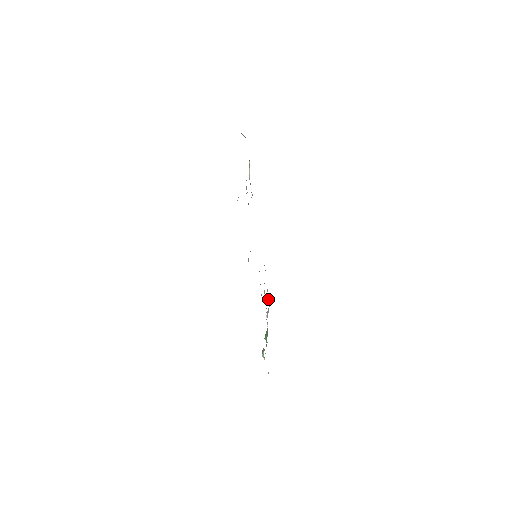
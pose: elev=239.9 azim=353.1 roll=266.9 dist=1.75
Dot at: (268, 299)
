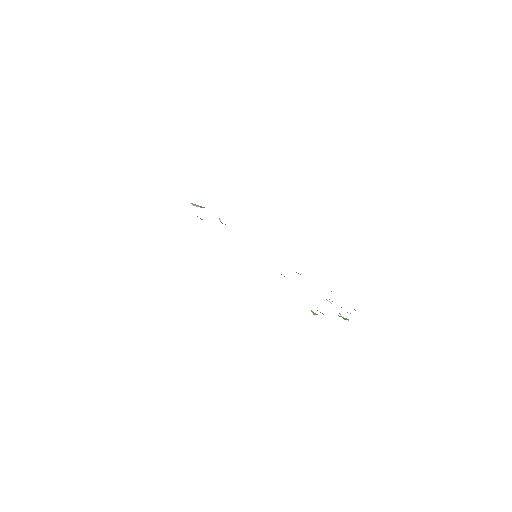
Dot at: occluded
